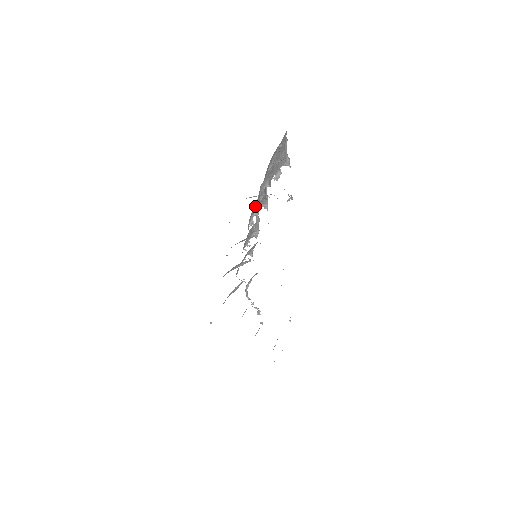
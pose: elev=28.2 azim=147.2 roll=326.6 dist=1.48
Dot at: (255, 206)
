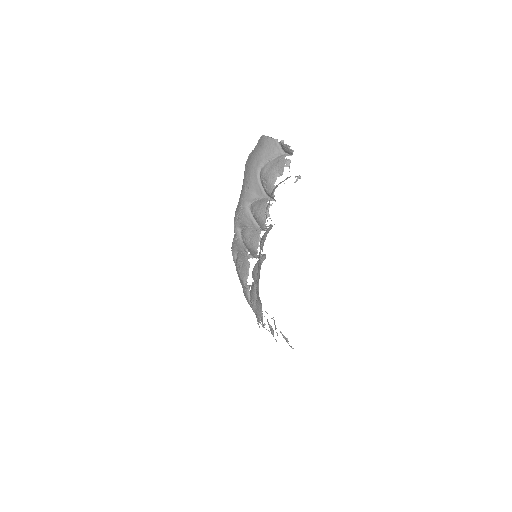
Dot at: (256, 206)
